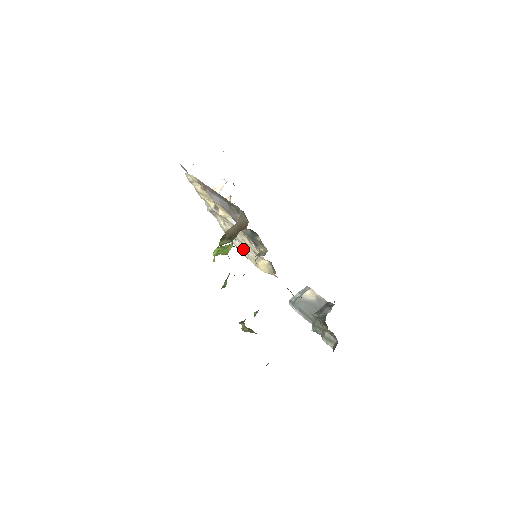
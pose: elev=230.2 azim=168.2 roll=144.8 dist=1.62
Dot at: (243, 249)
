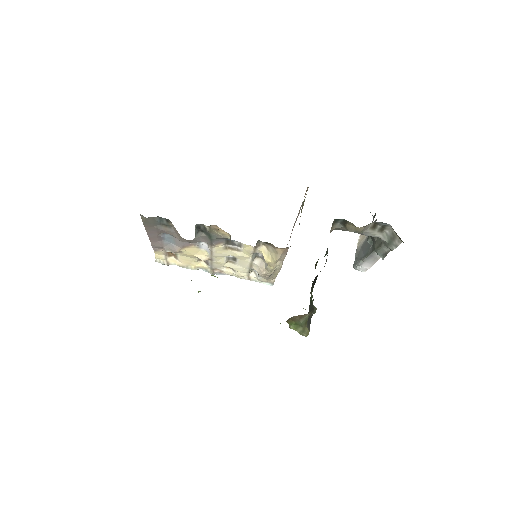
Dot at: (260, 270)
